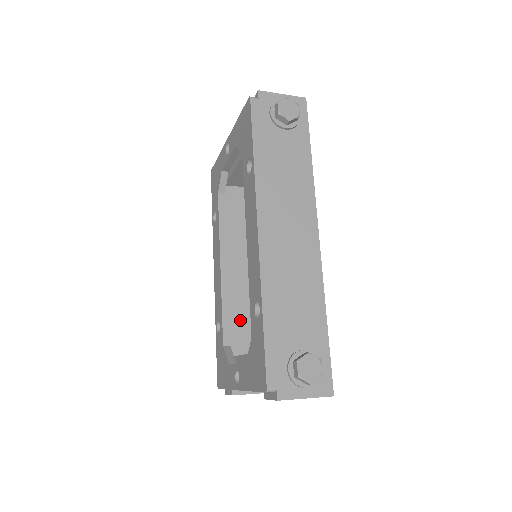
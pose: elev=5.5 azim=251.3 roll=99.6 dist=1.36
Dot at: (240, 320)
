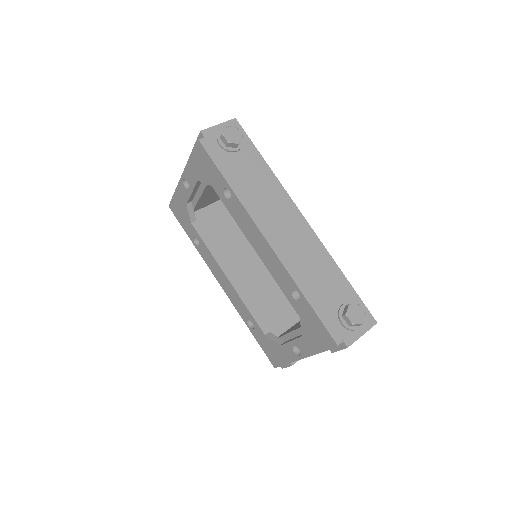
Dot at: (265, 309)
